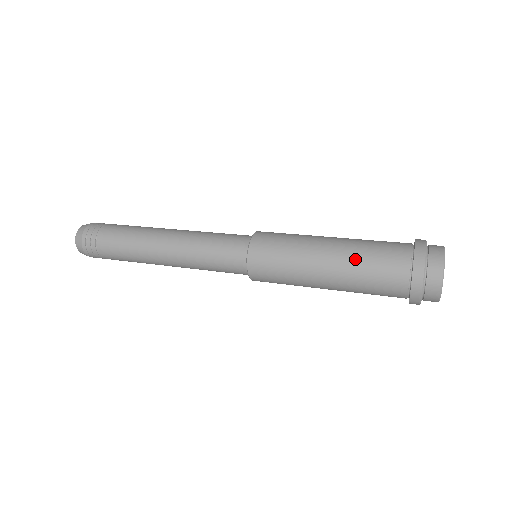
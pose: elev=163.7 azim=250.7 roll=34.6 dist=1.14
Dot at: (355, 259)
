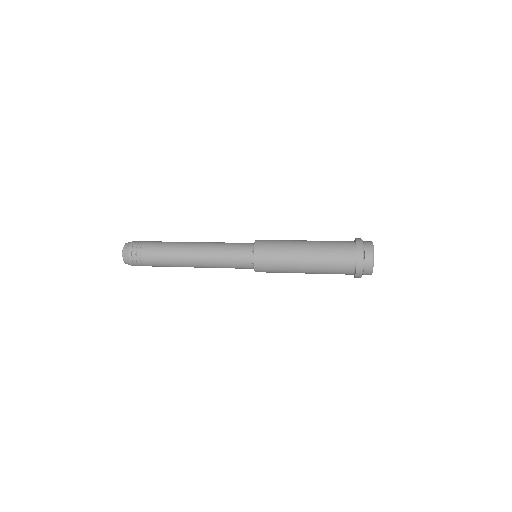
Dot at: (322, 266)
